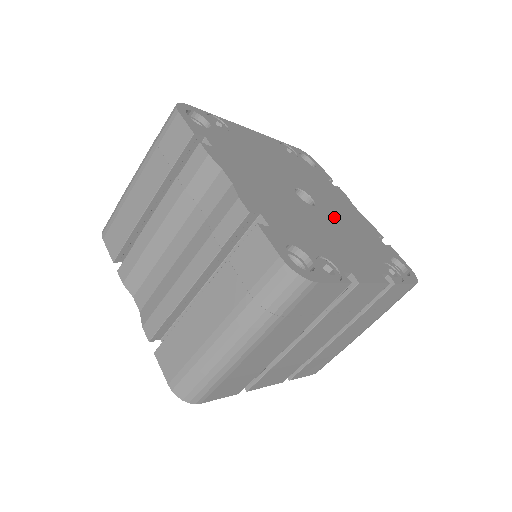
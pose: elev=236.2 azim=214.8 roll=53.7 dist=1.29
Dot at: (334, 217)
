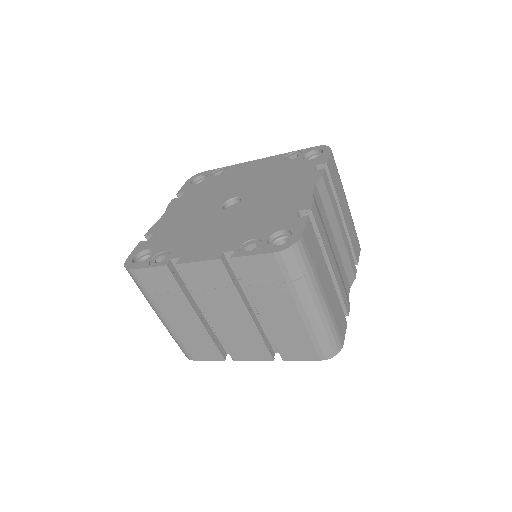
Dot at: (245, 211)
